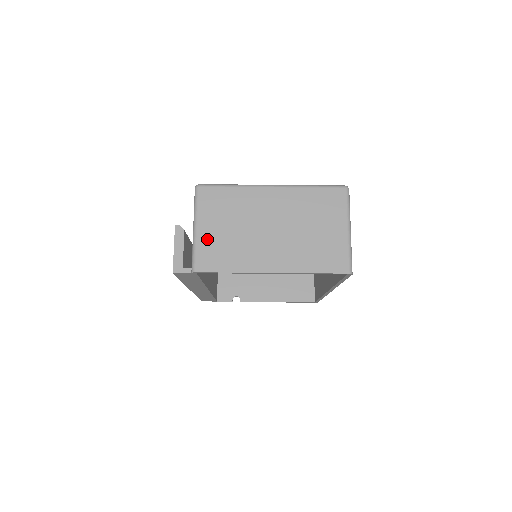
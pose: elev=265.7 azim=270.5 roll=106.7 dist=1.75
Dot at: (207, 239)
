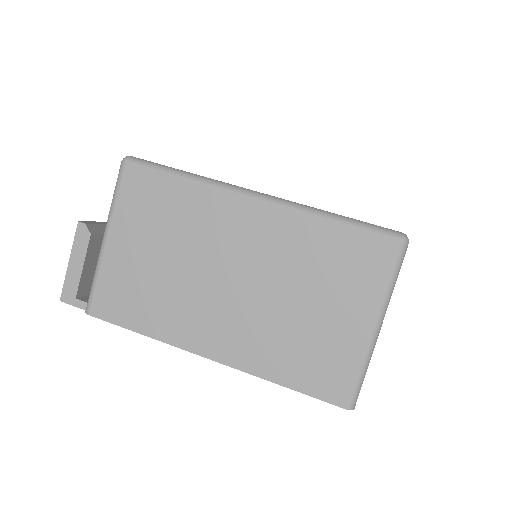
Dot at: (118, 264)
